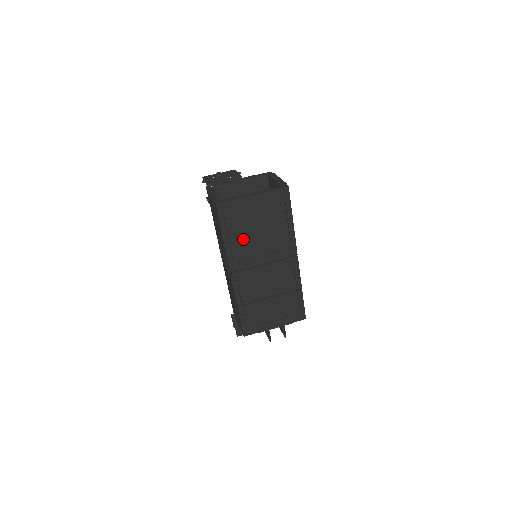
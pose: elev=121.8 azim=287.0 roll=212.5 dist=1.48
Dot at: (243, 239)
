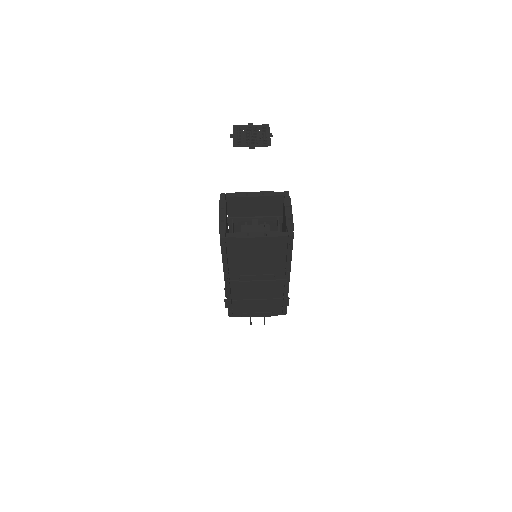
Dot at: (241, 263)
